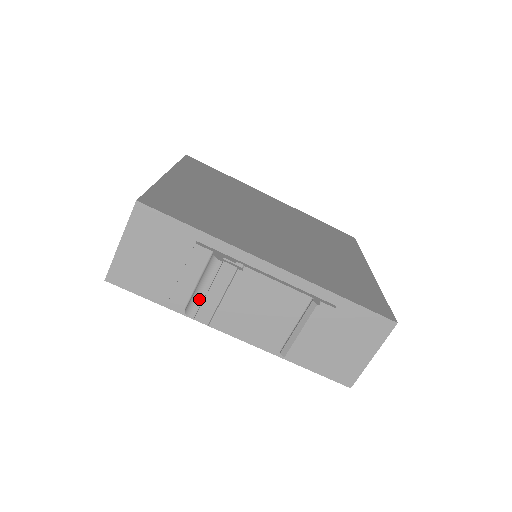
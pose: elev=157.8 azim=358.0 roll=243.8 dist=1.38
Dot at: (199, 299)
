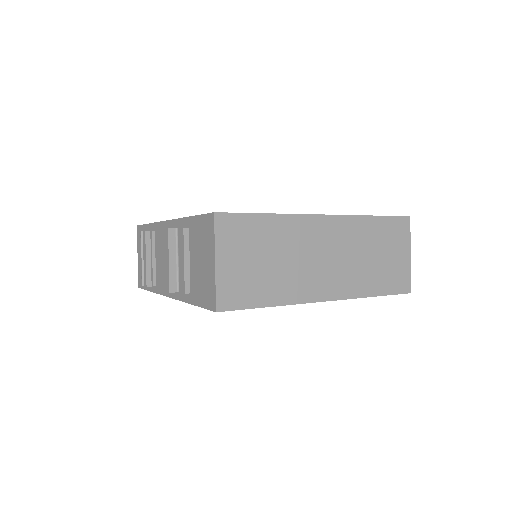
Dot at: (141, 267)
